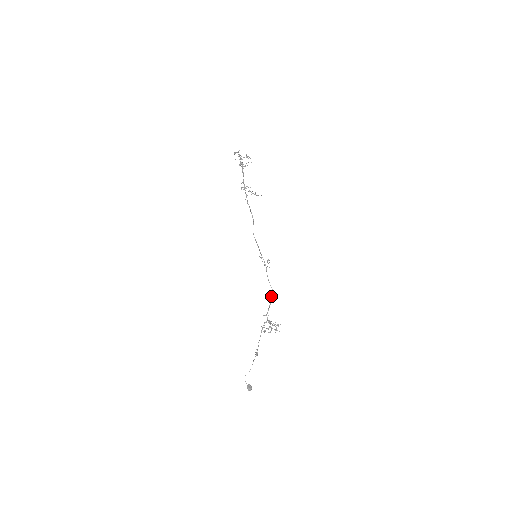
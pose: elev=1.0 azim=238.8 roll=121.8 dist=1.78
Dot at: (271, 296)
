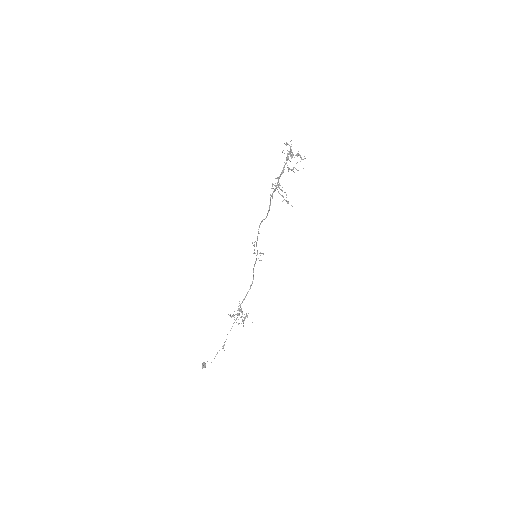
Dot at: (250, 285)
